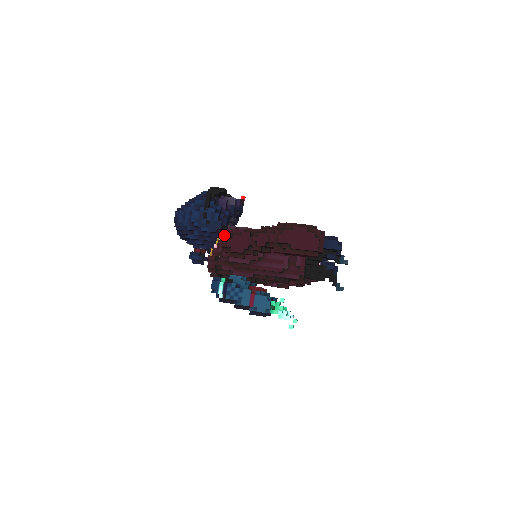
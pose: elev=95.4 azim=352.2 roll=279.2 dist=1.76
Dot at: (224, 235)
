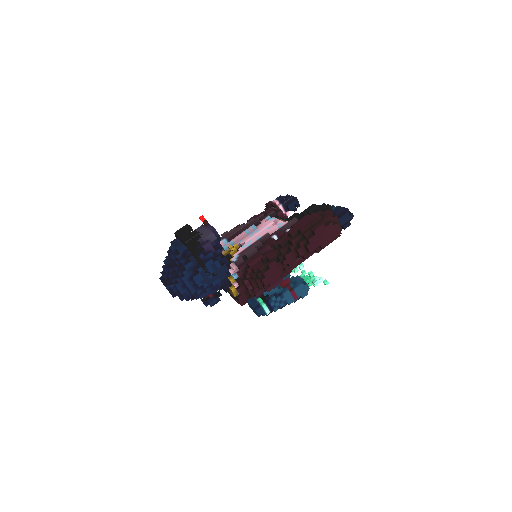
Dot at: (242, 274)
